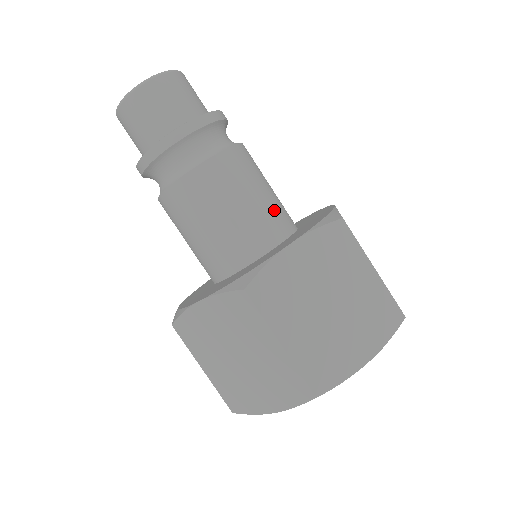
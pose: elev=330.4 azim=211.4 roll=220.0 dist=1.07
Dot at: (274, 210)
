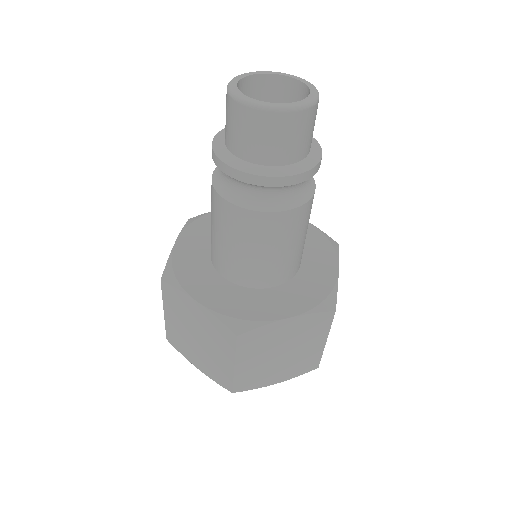
Dot at: (296, 258)
